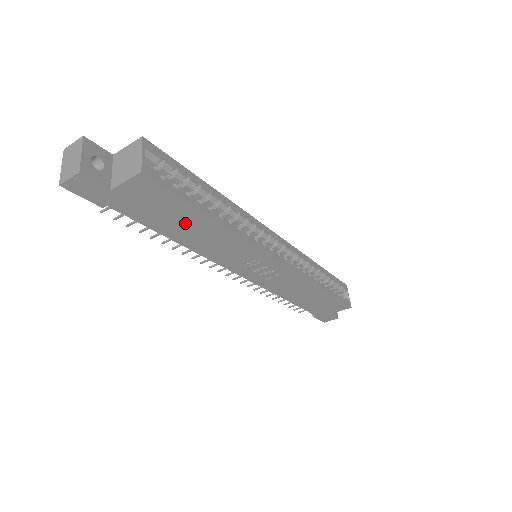
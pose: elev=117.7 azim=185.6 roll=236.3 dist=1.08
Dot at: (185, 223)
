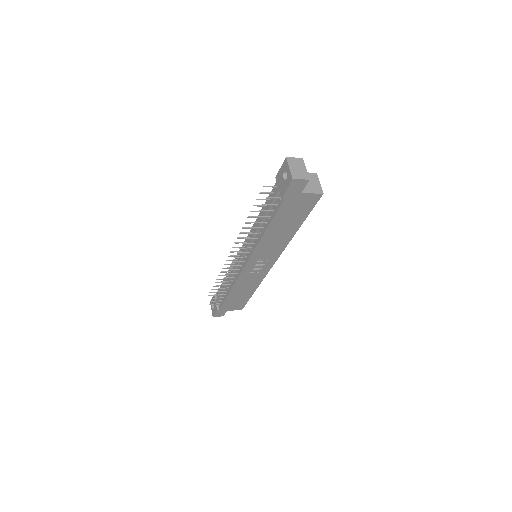
Dot at: (288, 224)
